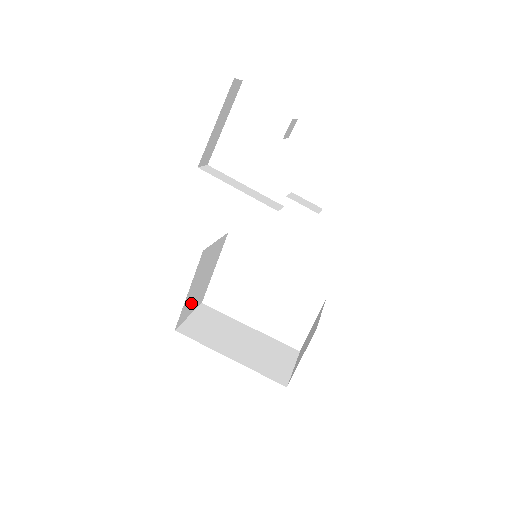
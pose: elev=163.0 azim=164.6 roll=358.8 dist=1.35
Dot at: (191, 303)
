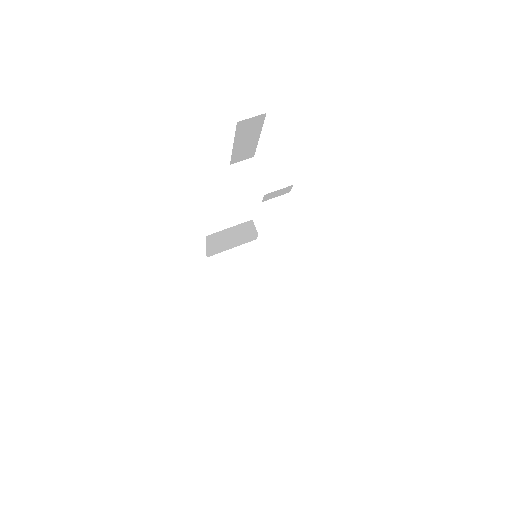
Dot at: (226, 246)
